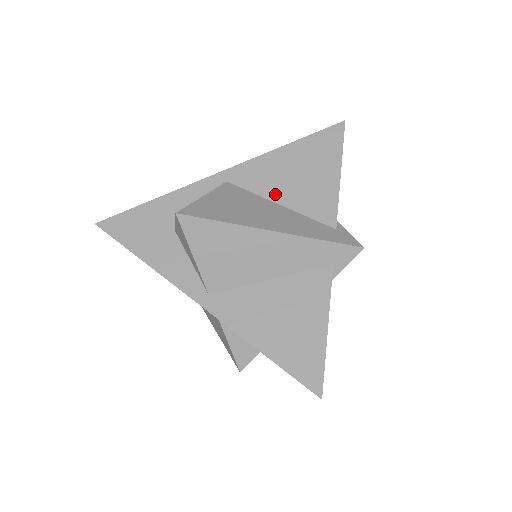
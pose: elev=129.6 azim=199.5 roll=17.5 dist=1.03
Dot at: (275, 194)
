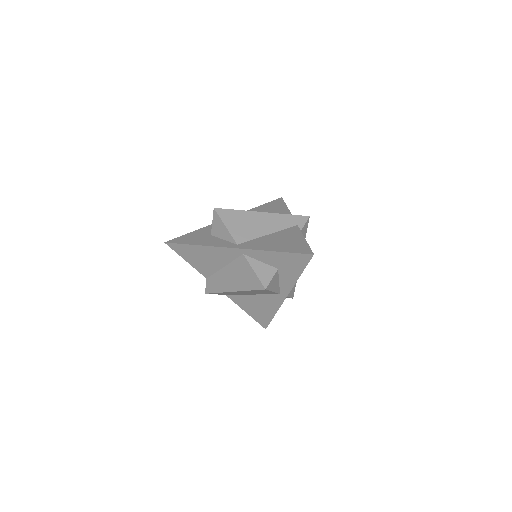
Dot at: occluded
